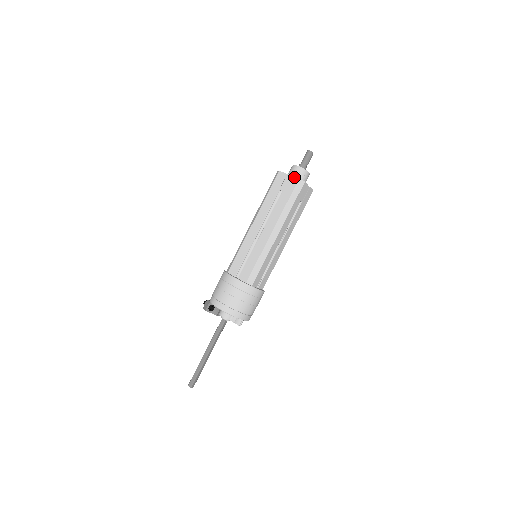
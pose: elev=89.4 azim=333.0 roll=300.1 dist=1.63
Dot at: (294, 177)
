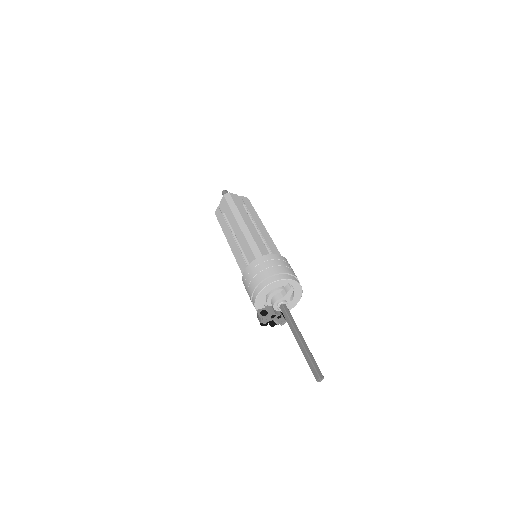
Dot at: (221, 199)
